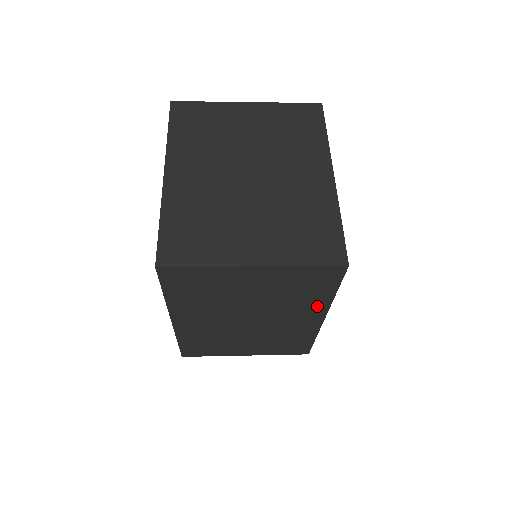
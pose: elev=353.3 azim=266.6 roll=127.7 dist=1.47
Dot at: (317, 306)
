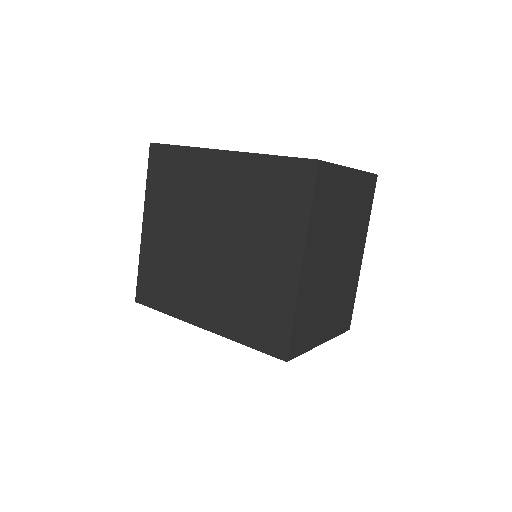
Dot at: occluded
